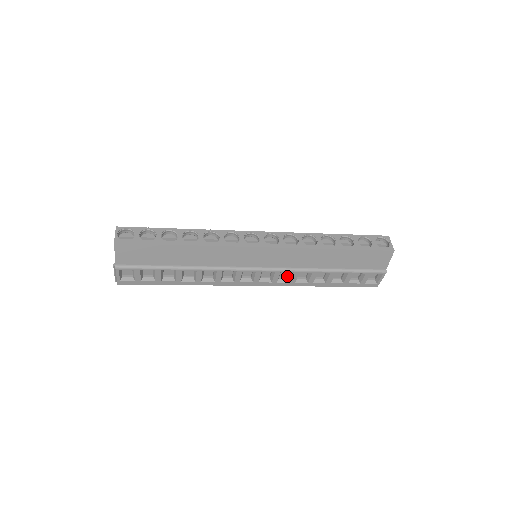
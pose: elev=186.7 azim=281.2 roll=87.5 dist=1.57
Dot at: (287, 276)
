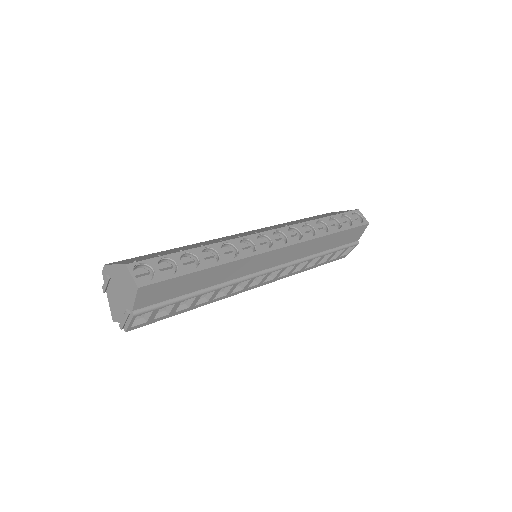
Dot at: occluded
